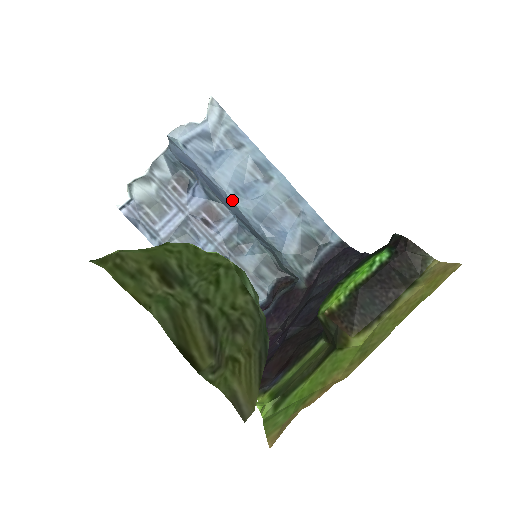
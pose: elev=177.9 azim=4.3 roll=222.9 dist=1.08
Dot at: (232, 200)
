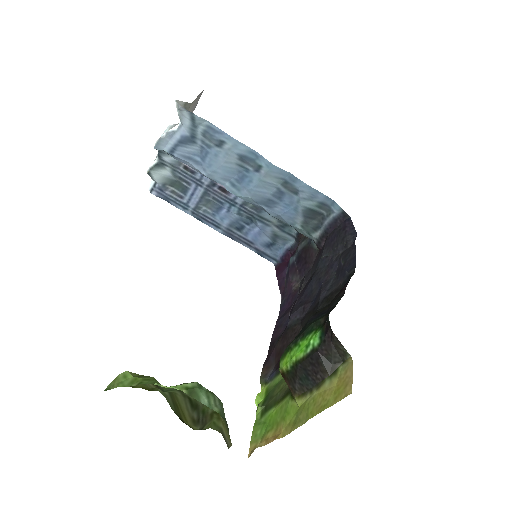
Dot at: (231, 192)
